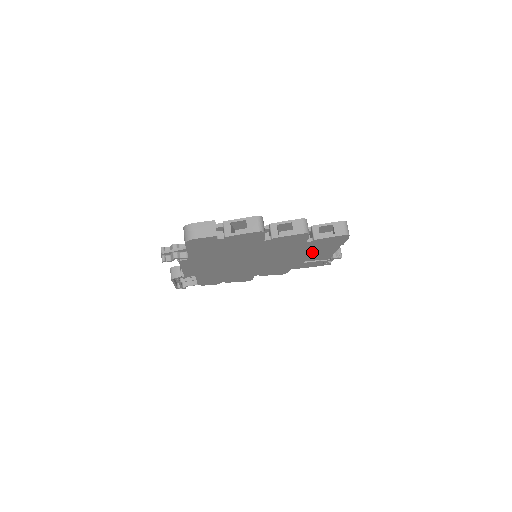
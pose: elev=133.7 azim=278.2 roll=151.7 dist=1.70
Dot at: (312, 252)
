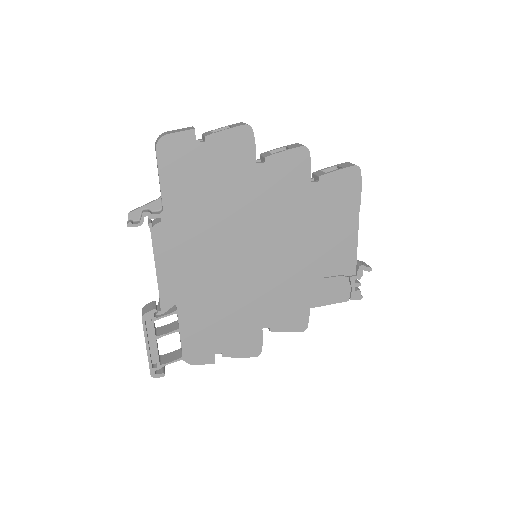
Dot at: (327, 236)
